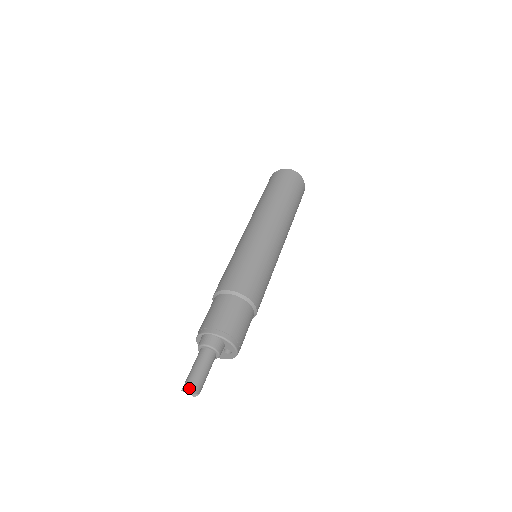
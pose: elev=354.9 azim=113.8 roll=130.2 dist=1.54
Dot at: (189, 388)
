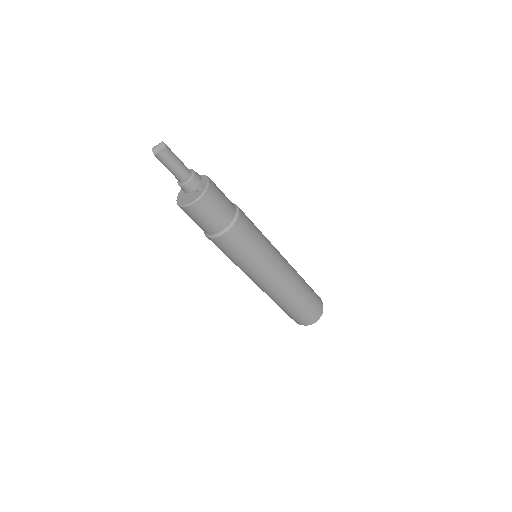
Dot at: (161, 143)
